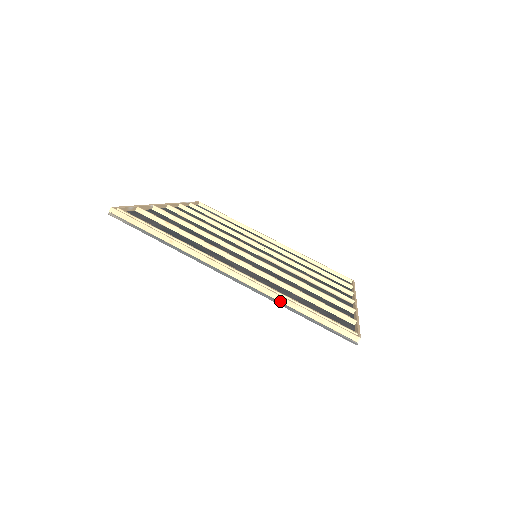
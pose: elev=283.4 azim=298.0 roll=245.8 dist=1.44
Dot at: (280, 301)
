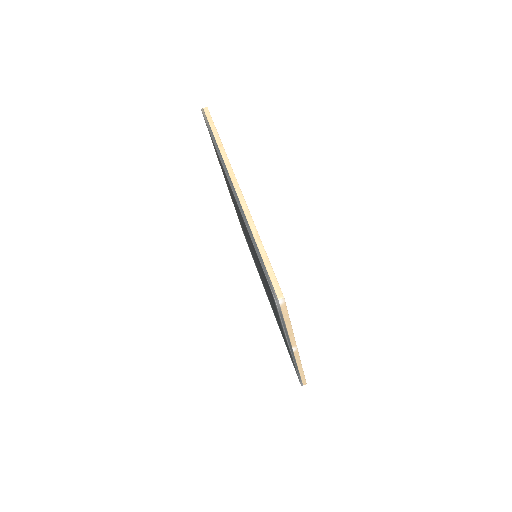
Dot at: (251, 228)
